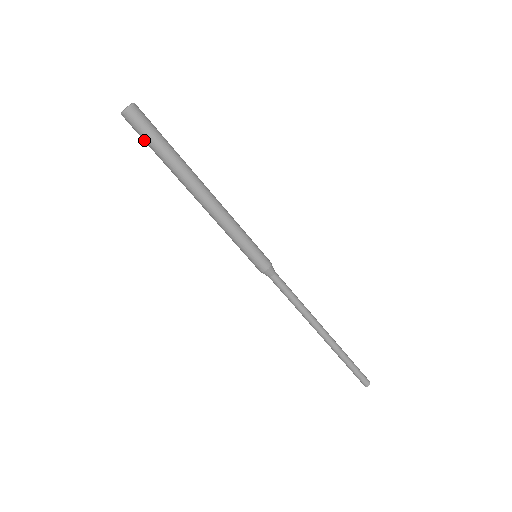
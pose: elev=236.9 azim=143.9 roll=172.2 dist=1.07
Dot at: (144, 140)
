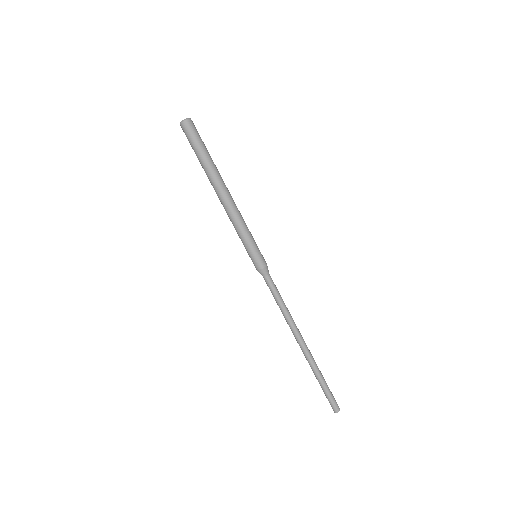
Dot at: (191, 145)
